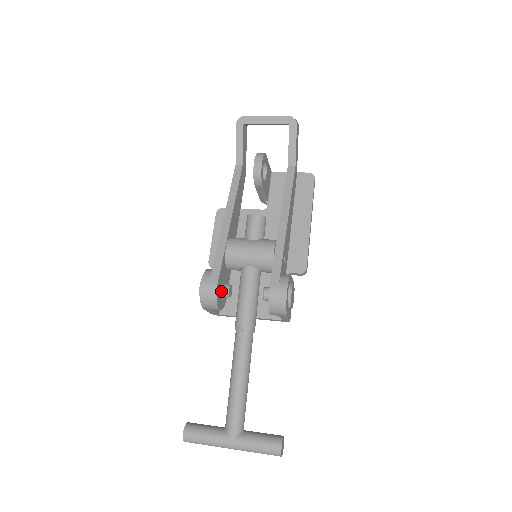
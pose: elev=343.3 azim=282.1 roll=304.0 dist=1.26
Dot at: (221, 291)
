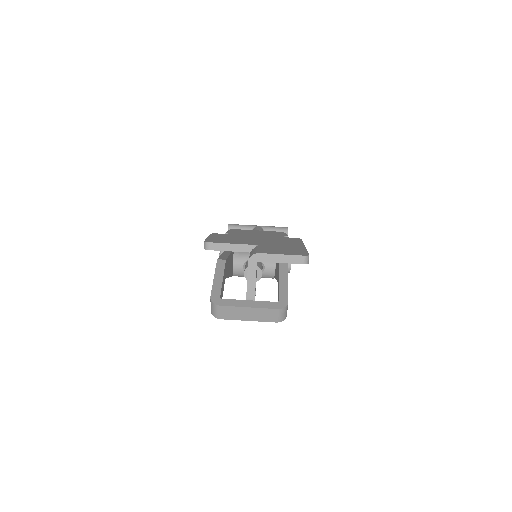
Dot at: occluded
